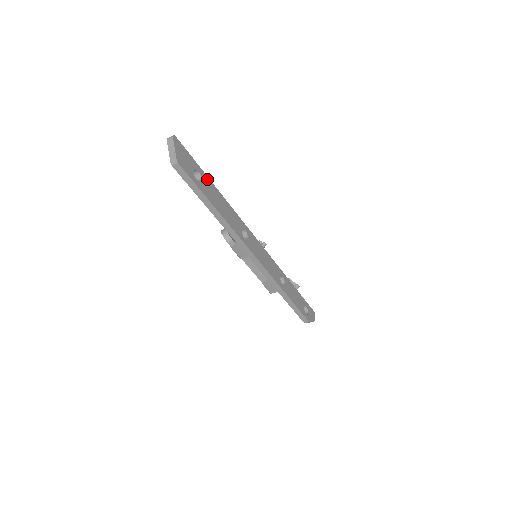
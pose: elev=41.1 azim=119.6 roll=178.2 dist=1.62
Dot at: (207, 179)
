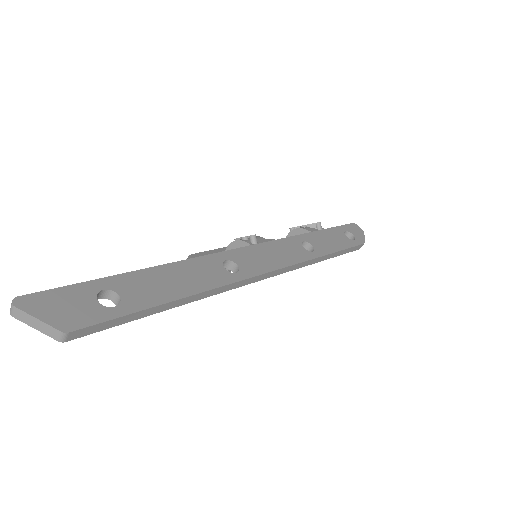
Dot at: (122, 279)
